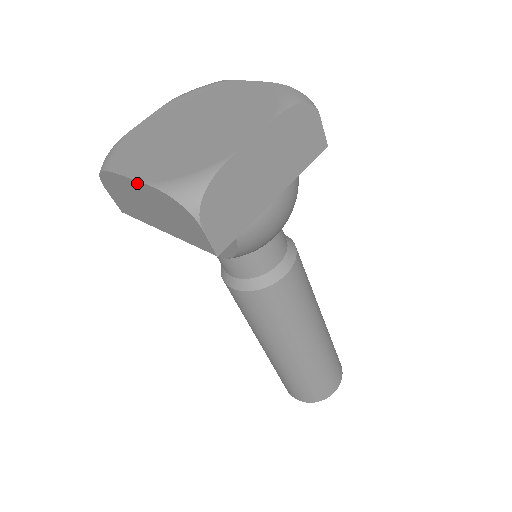
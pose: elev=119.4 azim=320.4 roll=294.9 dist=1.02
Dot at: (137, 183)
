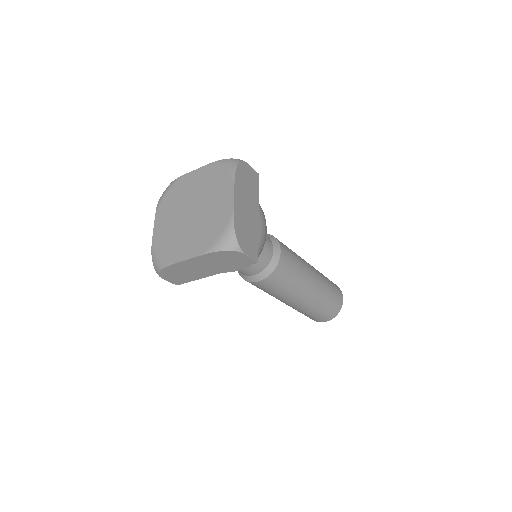
Dot at: (194, 259)
